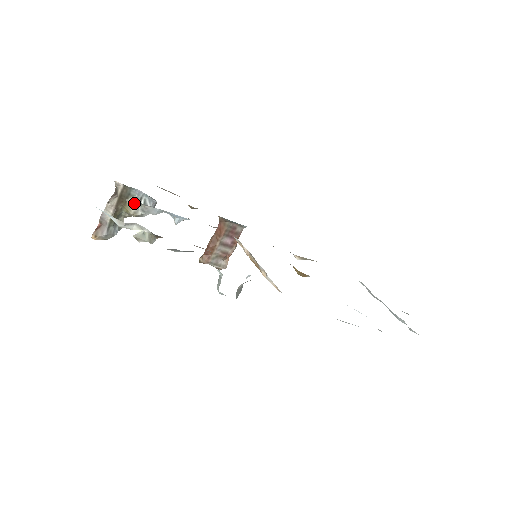
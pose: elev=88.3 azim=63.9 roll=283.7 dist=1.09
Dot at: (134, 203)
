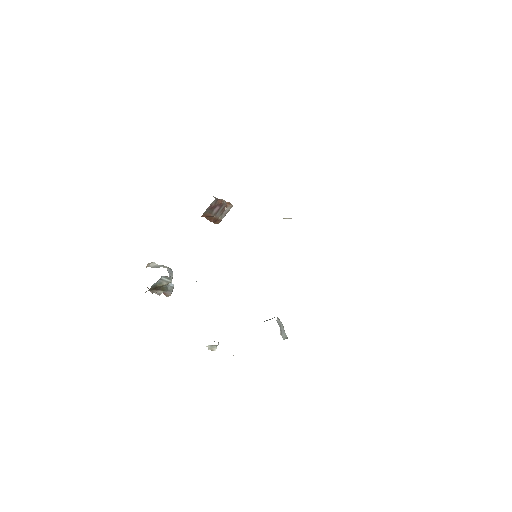
Dot at: (162, 283)
